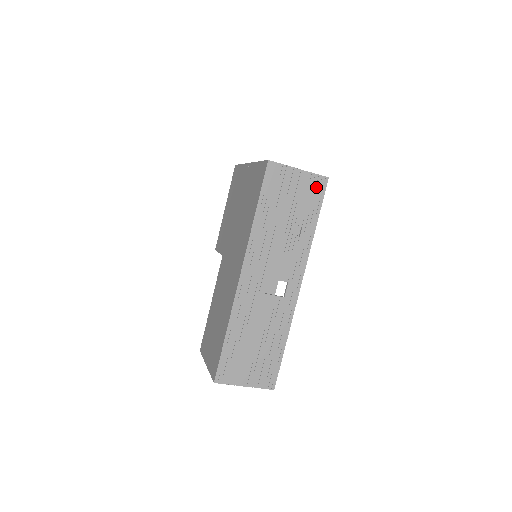
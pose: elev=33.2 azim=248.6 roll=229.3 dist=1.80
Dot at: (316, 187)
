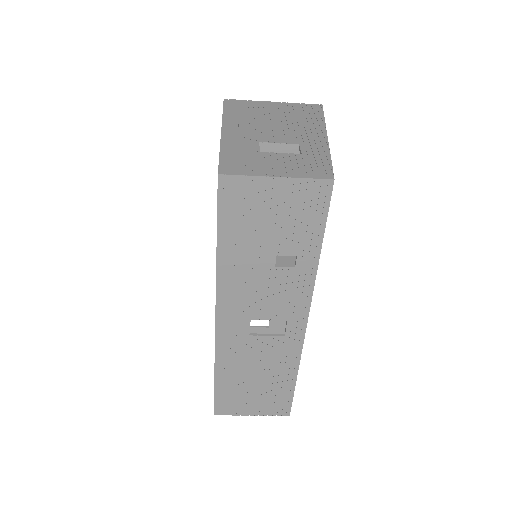
Dot at: (312, 198)
